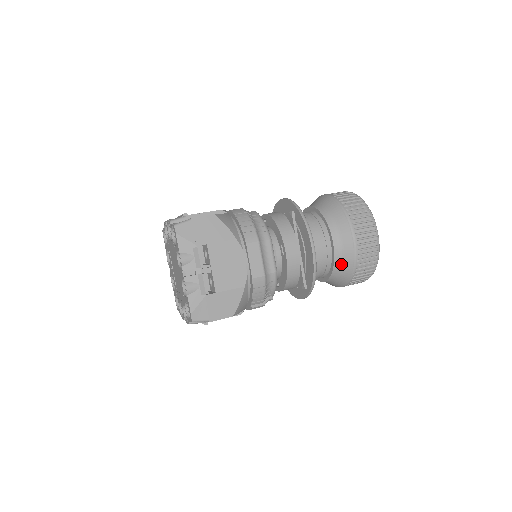
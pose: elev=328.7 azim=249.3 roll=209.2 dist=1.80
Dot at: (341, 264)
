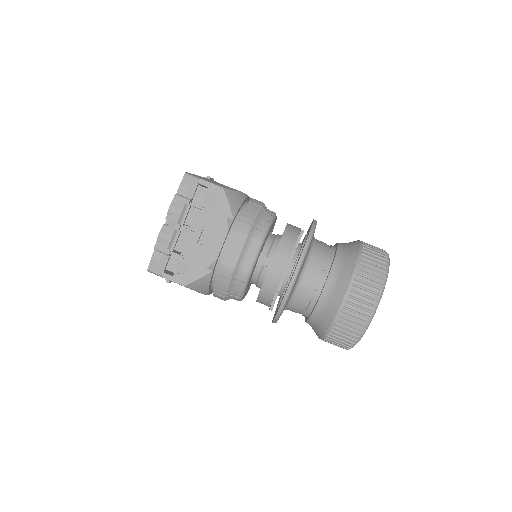
Dot at: occluded
